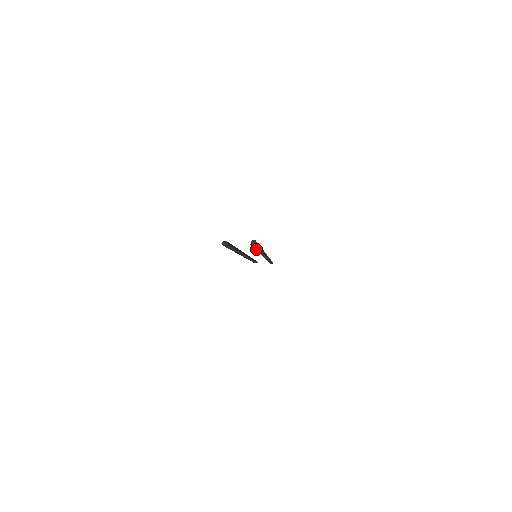
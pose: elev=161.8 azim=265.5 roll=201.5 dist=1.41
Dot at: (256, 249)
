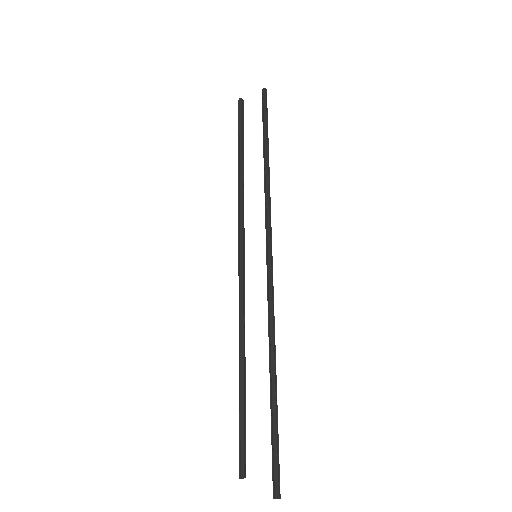
Dot at: (271, 412)
